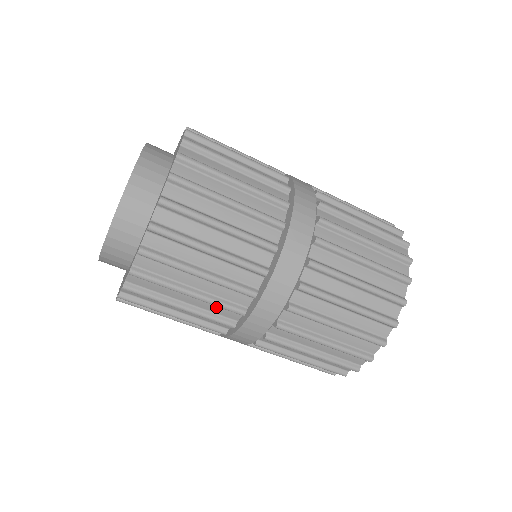
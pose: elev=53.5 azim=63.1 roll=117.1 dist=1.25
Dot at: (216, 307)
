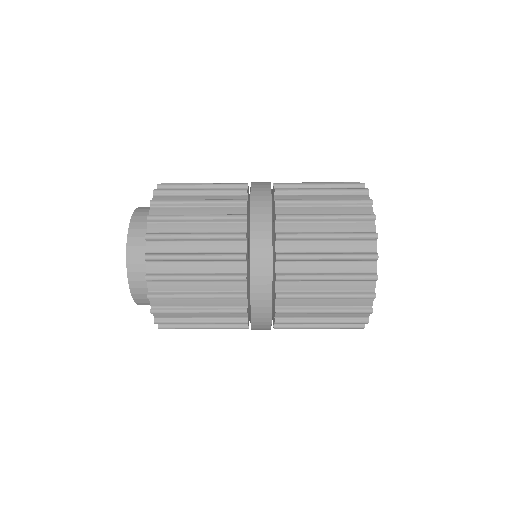
Dot at: occluded
